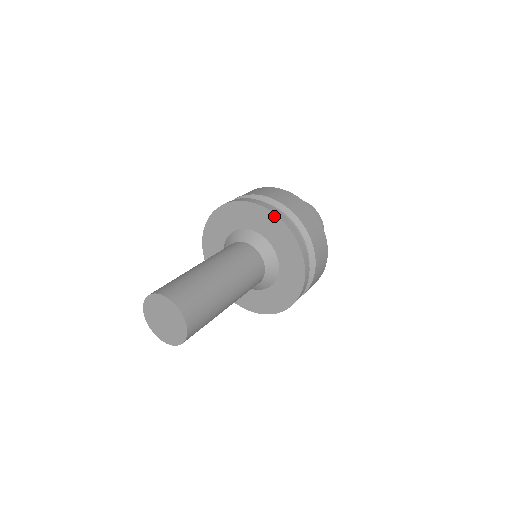
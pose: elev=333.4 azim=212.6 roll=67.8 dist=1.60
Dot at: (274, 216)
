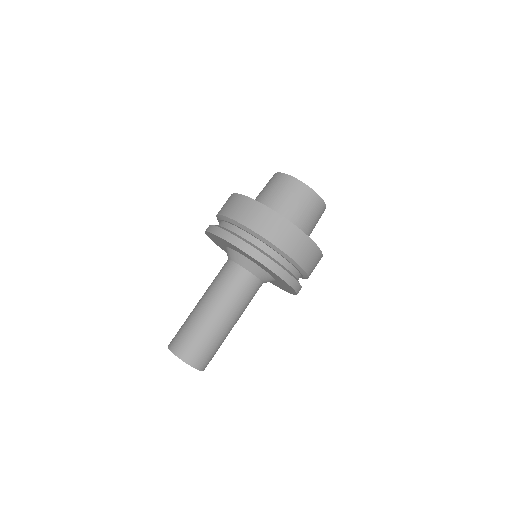
Dot at: (258, 262)
